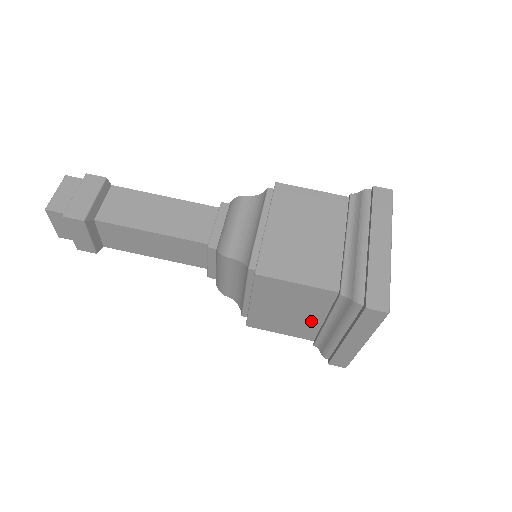
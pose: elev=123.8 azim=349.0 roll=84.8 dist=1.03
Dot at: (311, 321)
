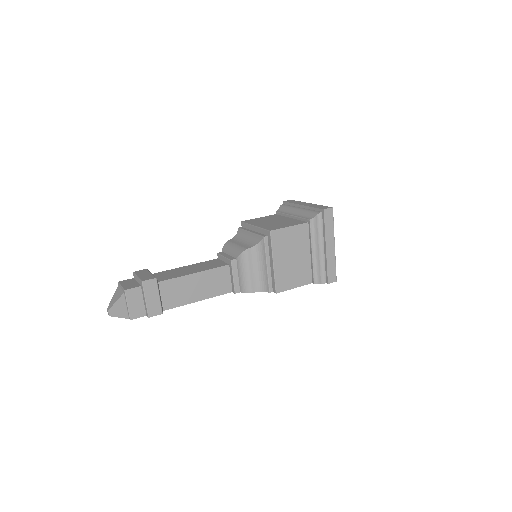
Dot at: (305, 260)
